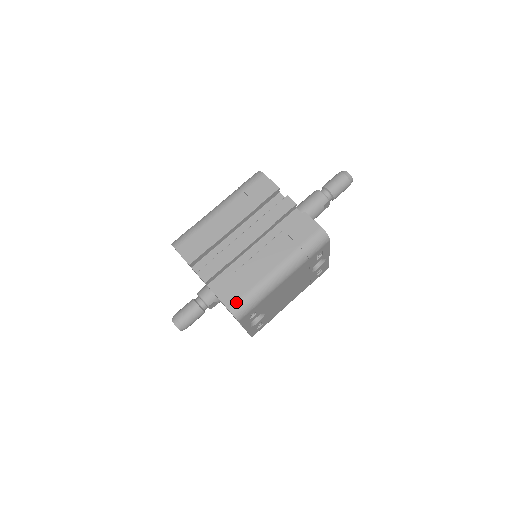
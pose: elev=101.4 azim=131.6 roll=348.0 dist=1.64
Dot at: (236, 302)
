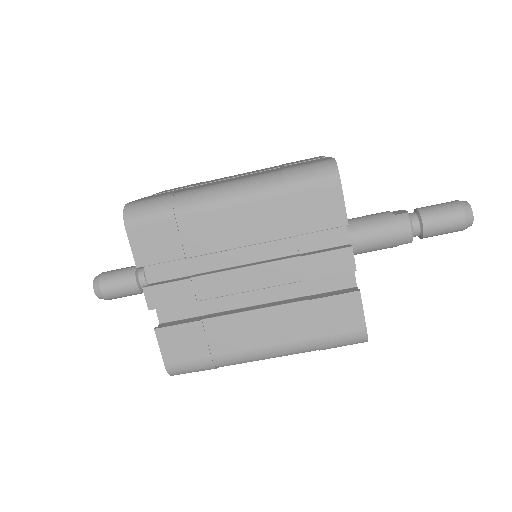
Dot at: (181, 363)
